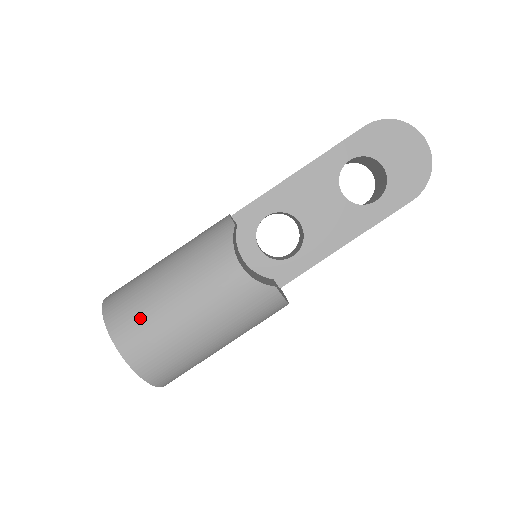
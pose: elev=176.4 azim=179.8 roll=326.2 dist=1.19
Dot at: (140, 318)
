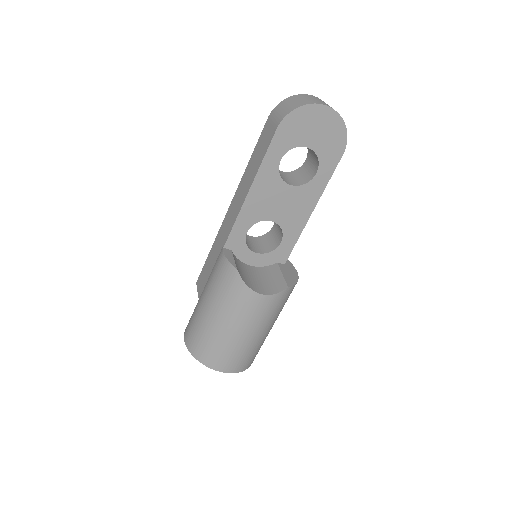
Dot at: (220, 352)
